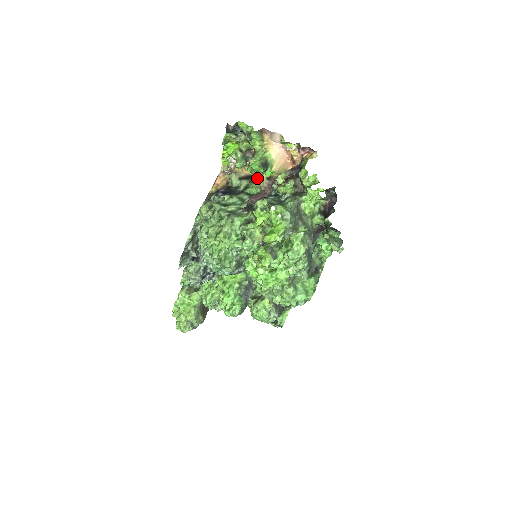
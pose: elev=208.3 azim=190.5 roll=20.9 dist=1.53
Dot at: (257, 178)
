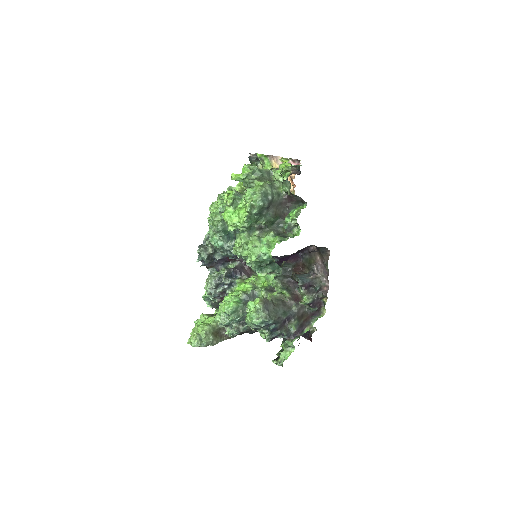
Dot at: occluded
